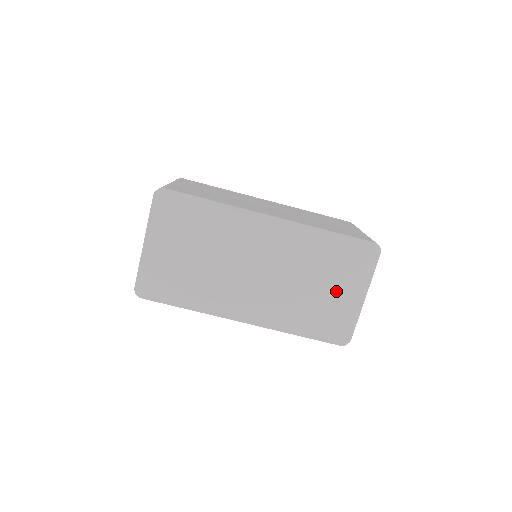
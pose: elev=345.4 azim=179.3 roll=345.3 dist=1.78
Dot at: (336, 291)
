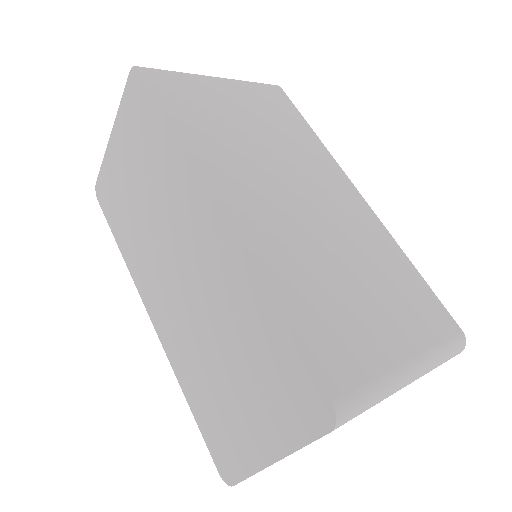
Dot at: (245, 404)
